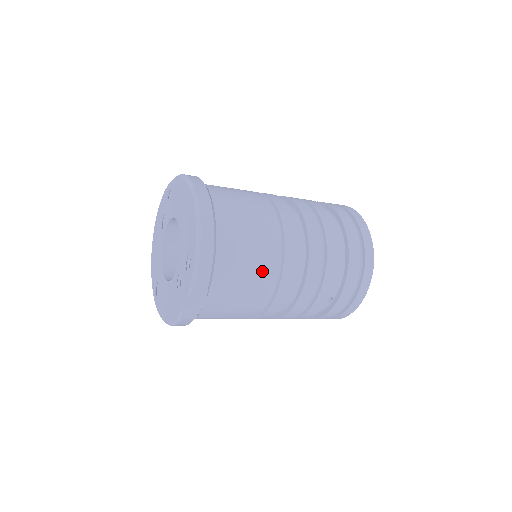
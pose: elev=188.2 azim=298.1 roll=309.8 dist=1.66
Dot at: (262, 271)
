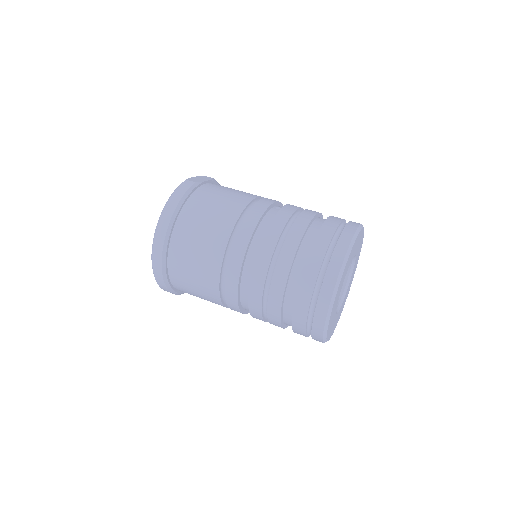
Dot at: (215, 303)
